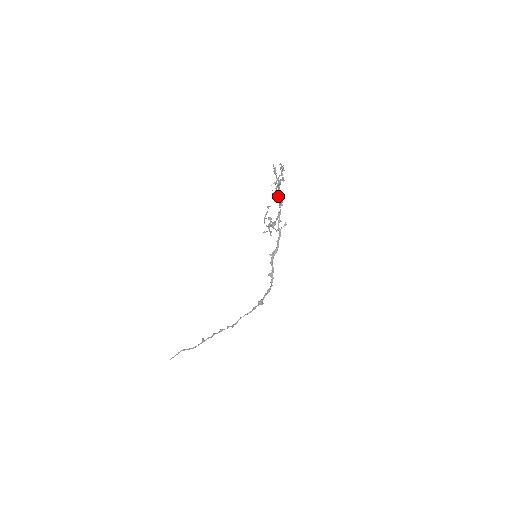
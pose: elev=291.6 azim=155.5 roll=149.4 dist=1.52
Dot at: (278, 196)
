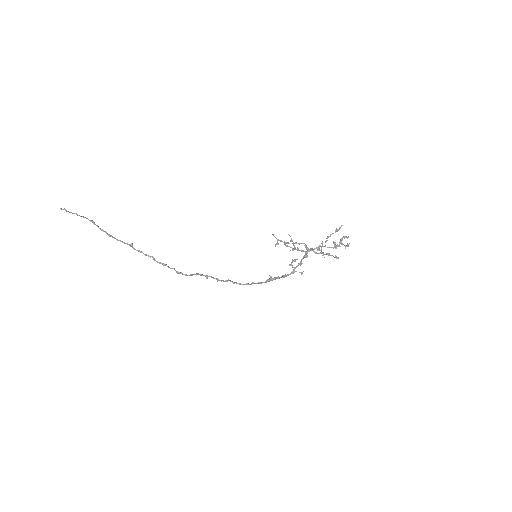
Dot at: (321, 253)
